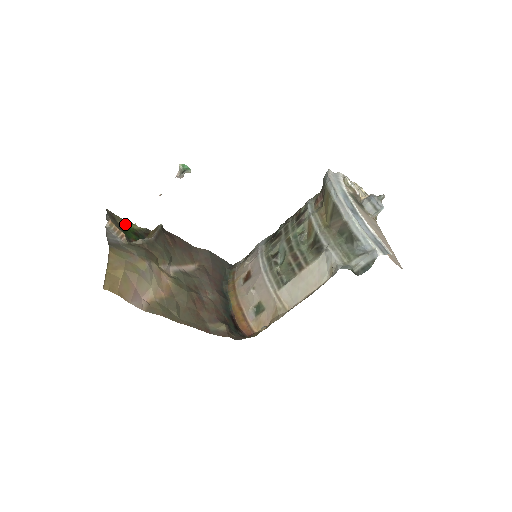
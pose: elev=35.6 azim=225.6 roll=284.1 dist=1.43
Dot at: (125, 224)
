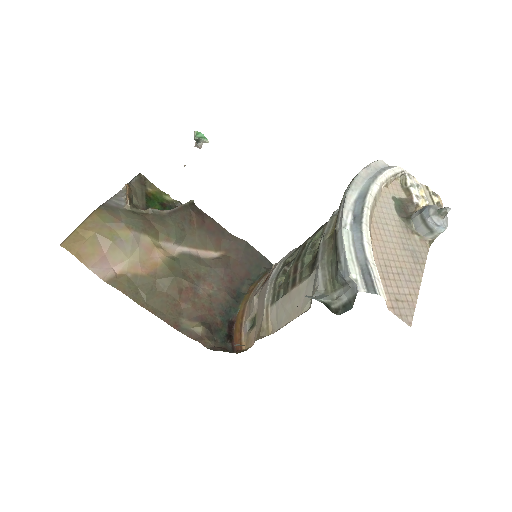
Dot at: (156, 192)
